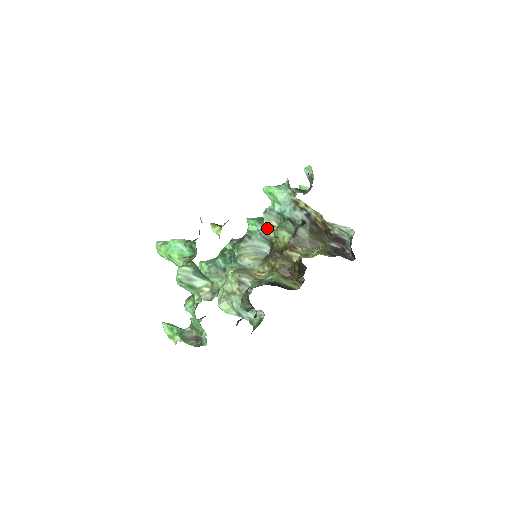
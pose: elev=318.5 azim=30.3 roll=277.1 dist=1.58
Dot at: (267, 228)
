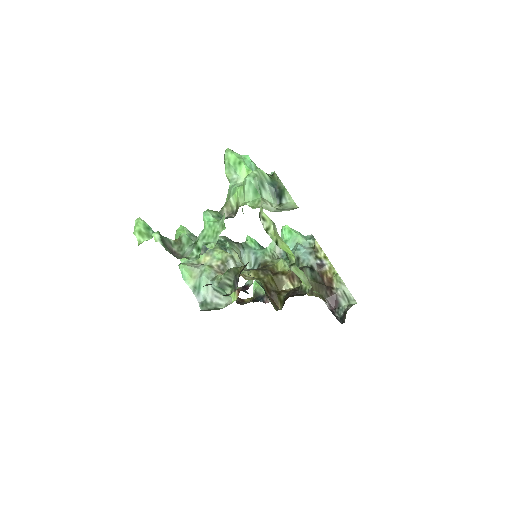
Dot at: (267, 252)
